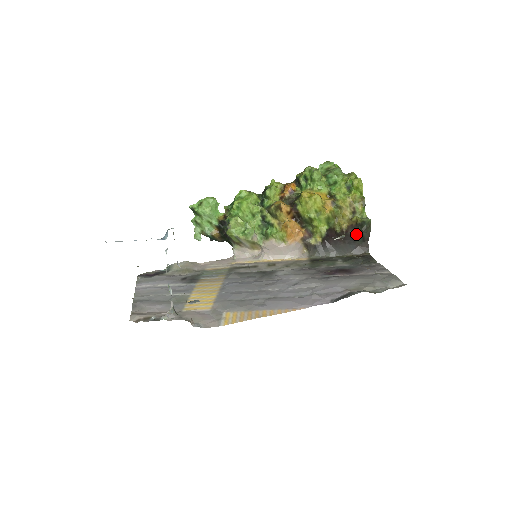
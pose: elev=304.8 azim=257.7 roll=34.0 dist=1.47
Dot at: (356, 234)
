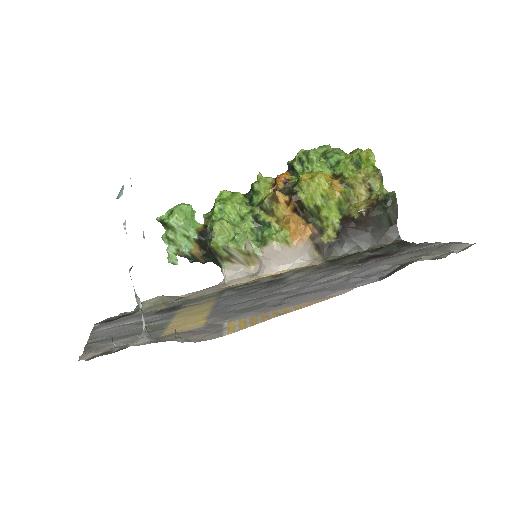
Dot at: (380, 214)
